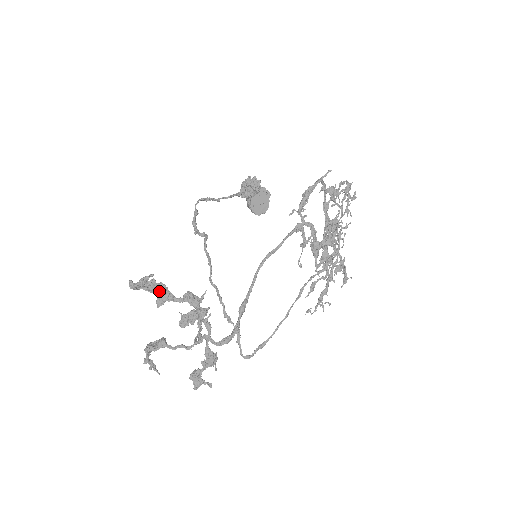
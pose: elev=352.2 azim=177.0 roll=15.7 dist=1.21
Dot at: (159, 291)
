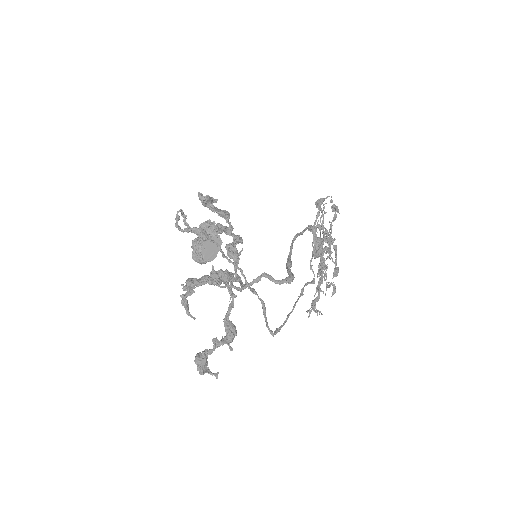
Dot at: (226, 214)
